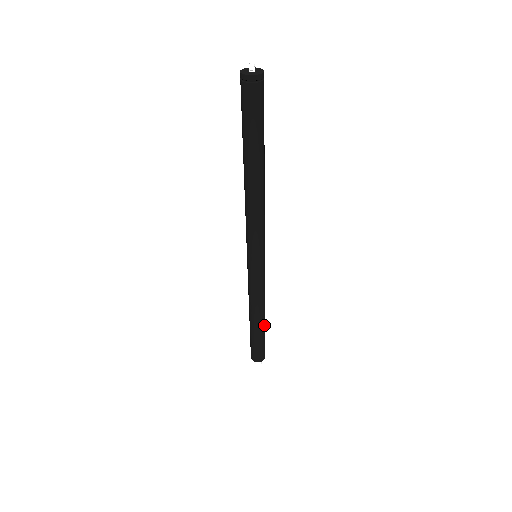
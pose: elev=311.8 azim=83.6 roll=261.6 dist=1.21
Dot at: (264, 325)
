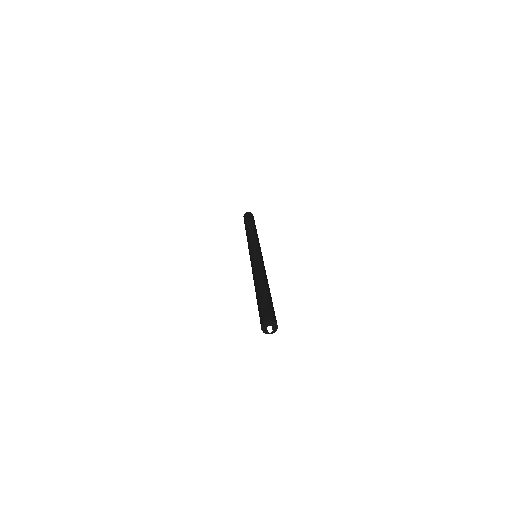
Dot at: occluded
